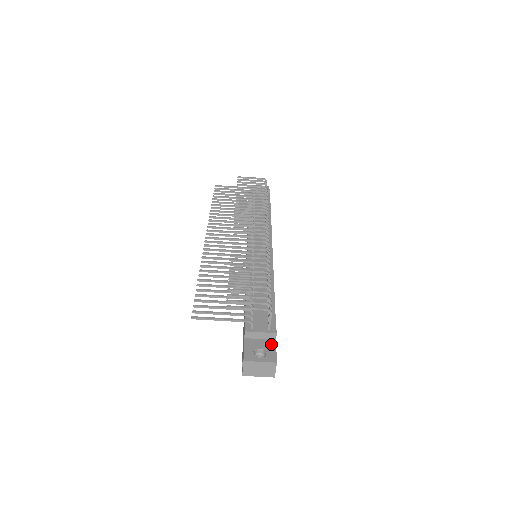
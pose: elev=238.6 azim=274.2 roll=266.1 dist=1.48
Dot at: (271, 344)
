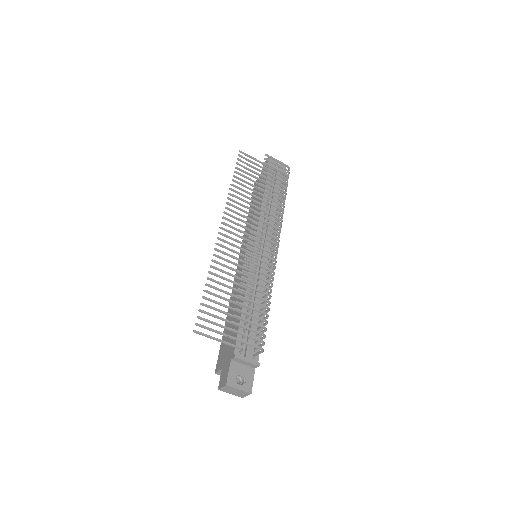
Dot at: (251, 372)
